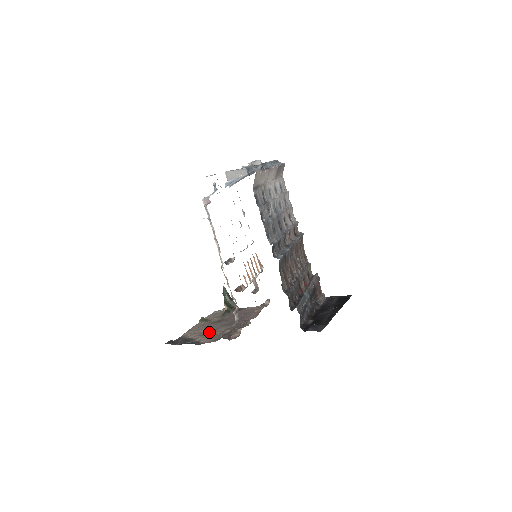
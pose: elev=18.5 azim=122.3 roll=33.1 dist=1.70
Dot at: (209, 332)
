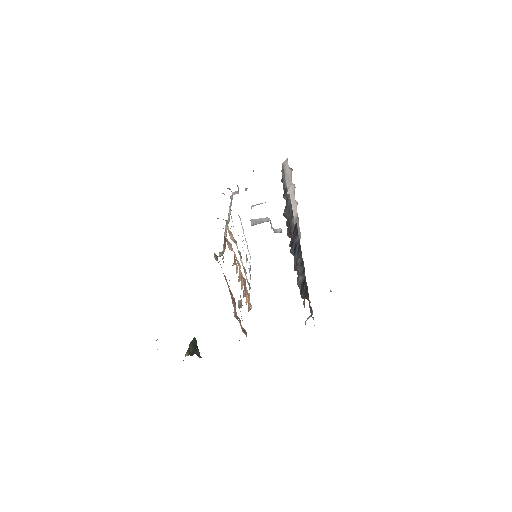
Dot at: occluded
